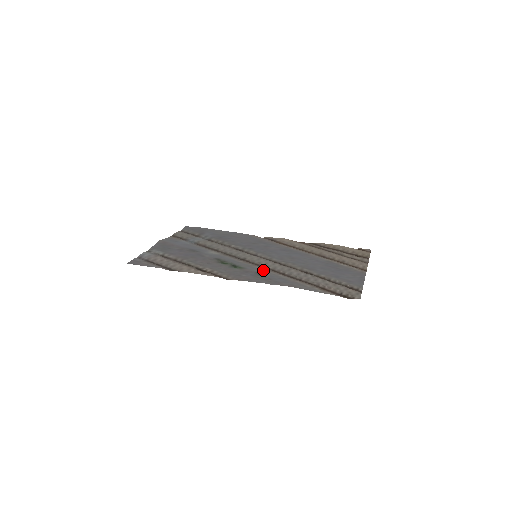
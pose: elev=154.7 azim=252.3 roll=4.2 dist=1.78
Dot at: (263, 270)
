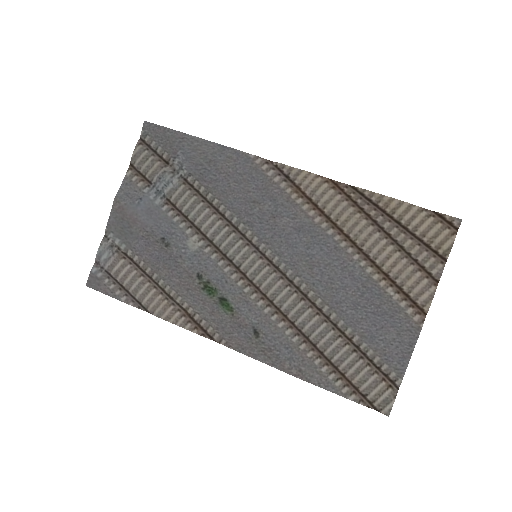
Dot at: (263, 313)
